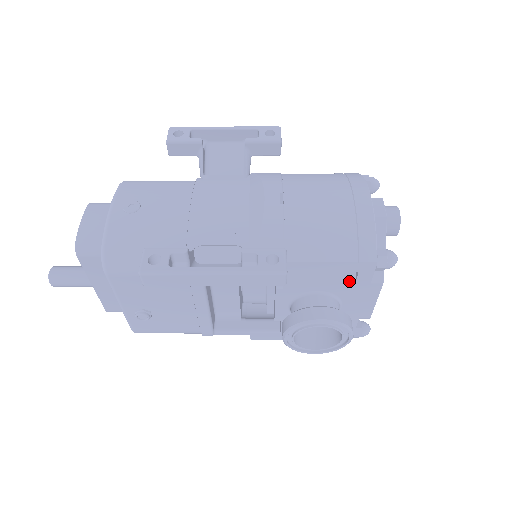
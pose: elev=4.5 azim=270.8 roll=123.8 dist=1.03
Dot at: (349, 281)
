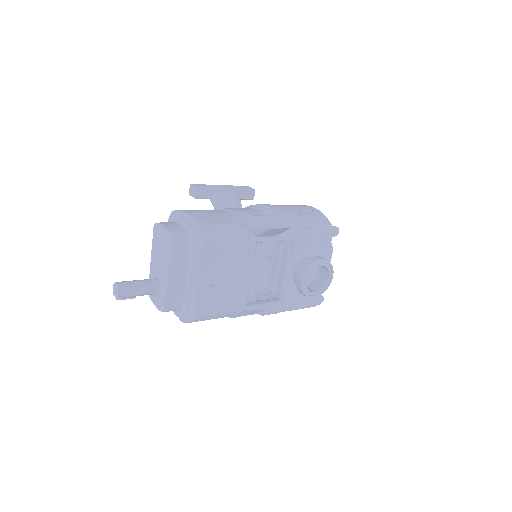
Dot at: (321, 245)
